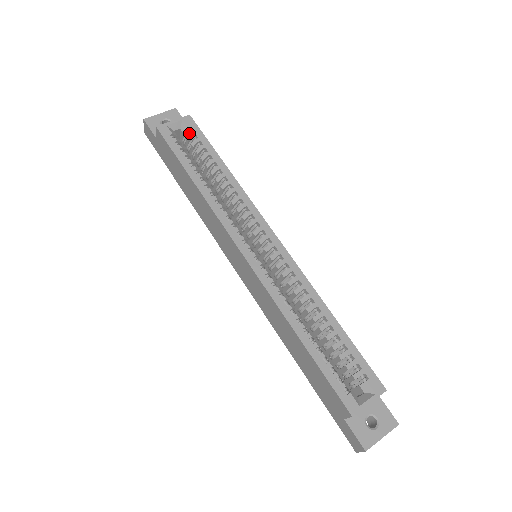
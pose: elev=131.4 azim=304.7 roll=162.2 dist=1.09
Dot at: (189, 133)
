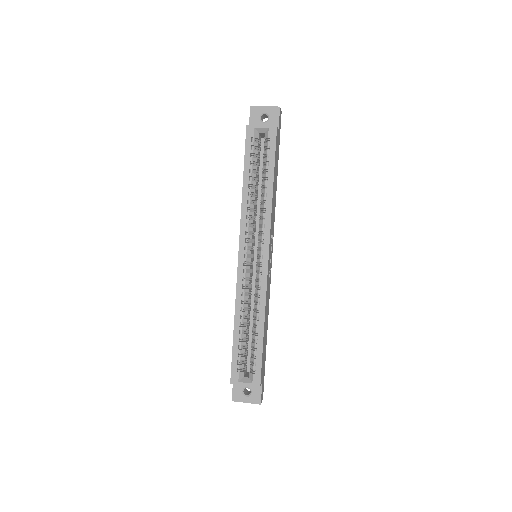
Dot at: (267, 141)
